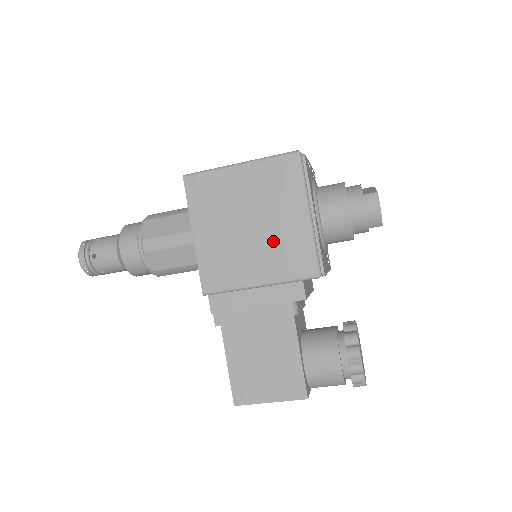
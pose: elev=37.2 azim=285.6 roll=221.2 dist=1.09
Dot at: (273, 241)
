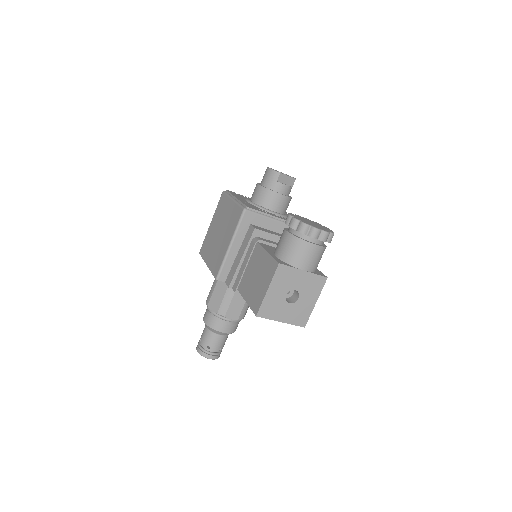
Dot at: (227, 225)
